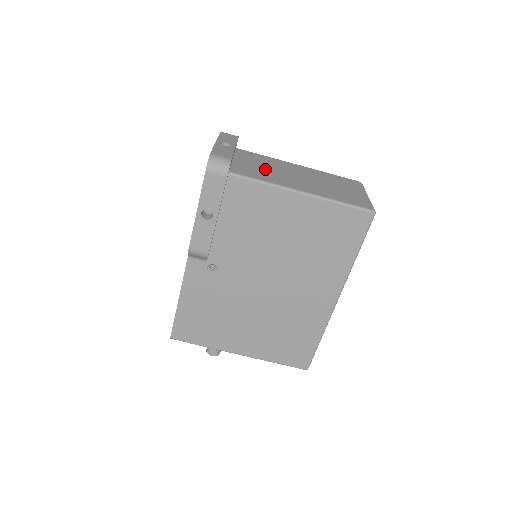
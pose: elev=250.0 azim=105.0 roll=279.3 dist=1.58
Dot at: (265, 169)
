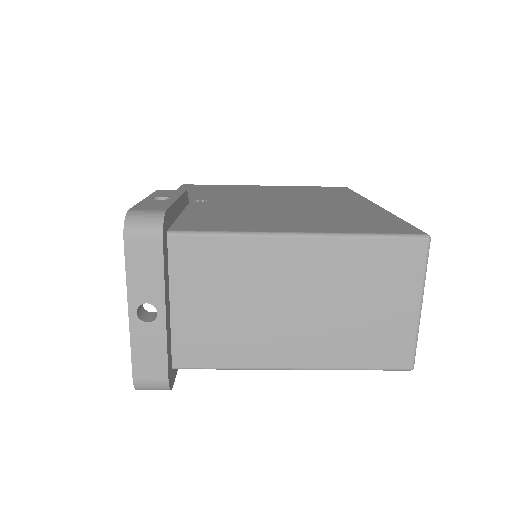
Dot at: (229, 315)
